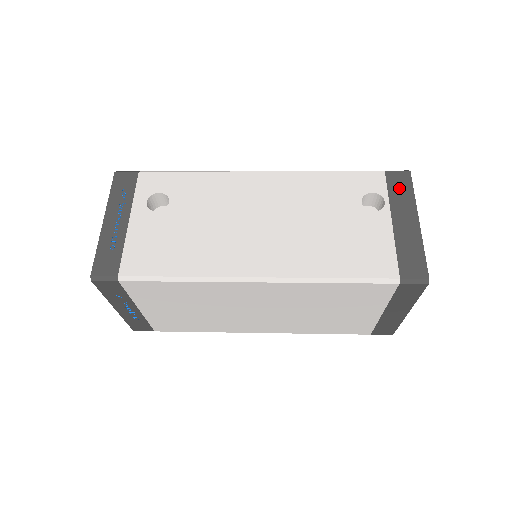
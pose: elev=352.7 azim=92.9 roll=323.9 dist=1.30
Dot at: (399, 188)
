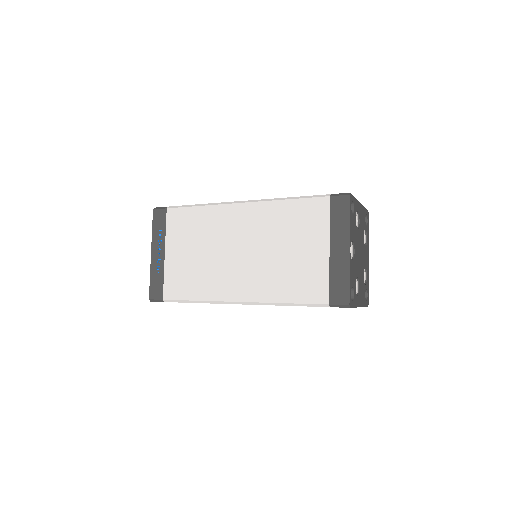
Dot at: occluded
